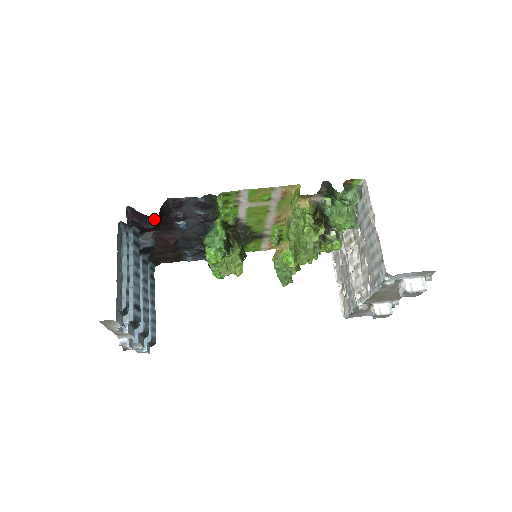
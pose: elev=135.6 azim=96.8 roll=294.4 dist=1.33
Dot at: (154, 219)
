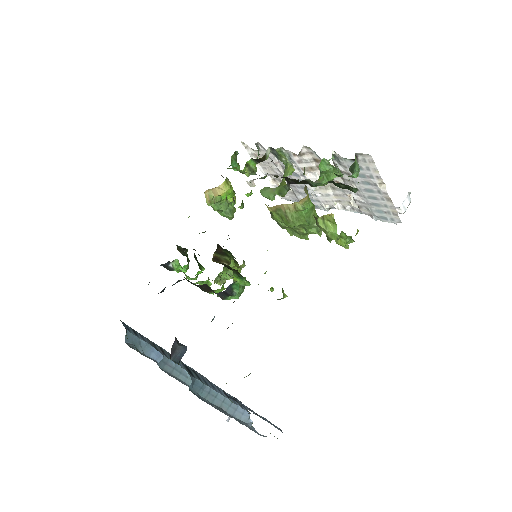
Dot at: occluded
